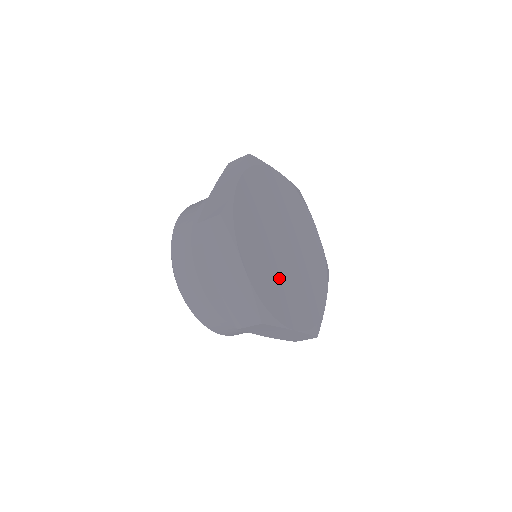
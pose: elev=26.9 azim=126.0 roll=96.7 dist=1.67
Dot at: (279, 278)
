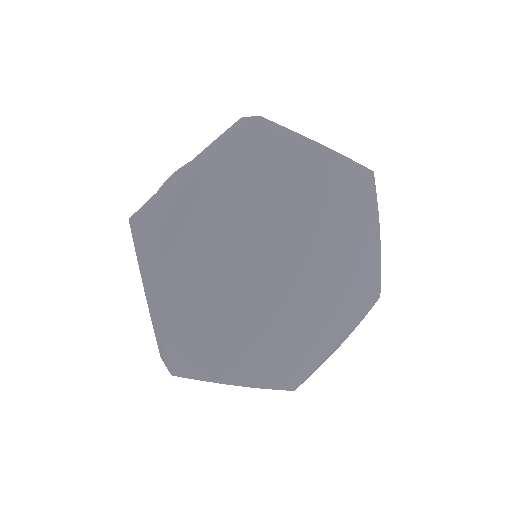
Dot at: (237, 317)
